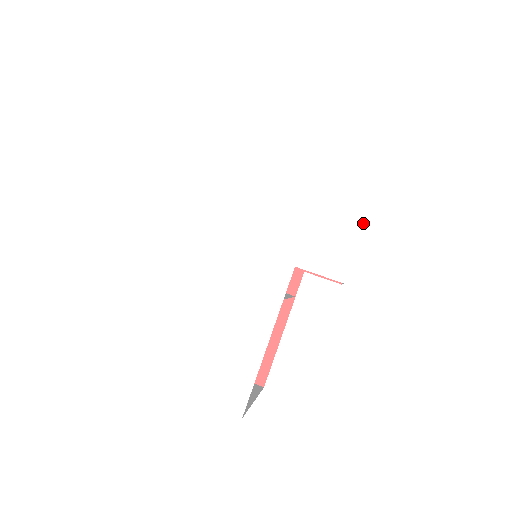
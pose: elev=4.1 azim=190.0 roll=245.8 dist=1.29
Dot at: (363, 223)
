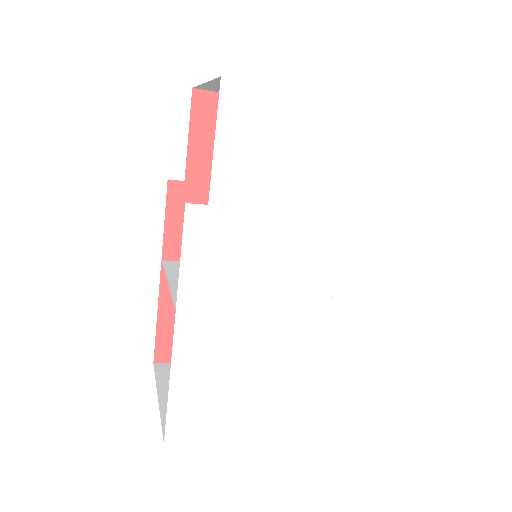
Dot at: (397, 215)
